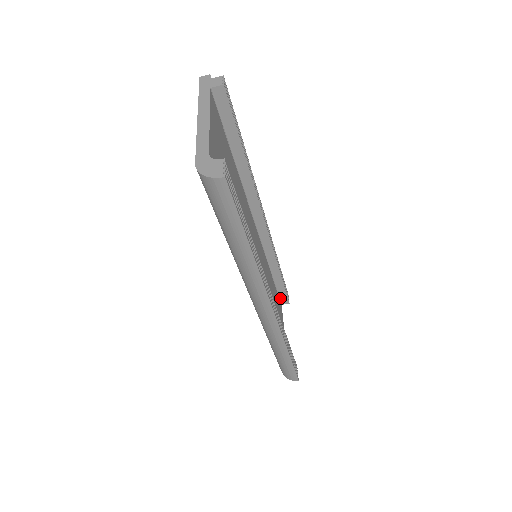
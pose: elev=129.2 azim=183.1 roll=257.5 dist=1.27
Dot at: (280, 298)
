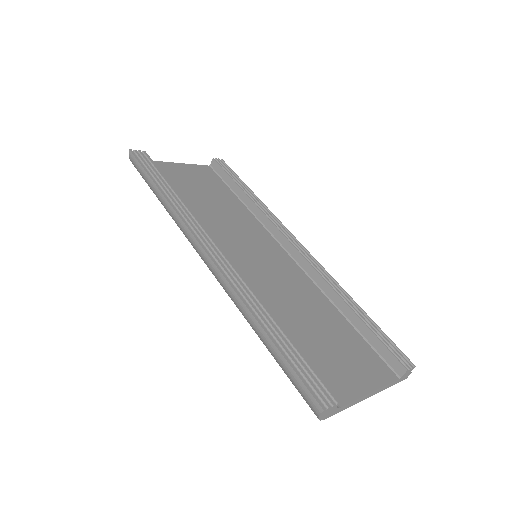
Dot at: (387, 362)
